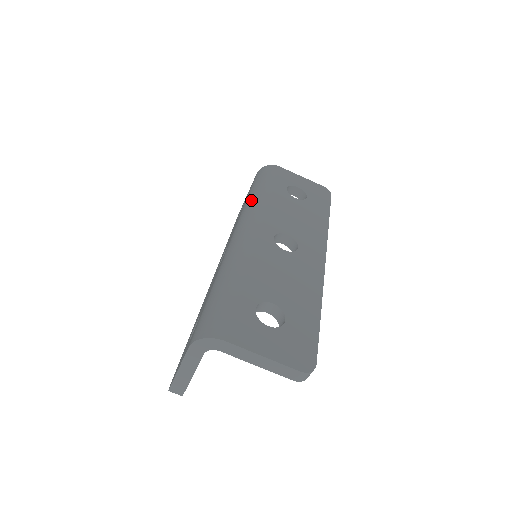
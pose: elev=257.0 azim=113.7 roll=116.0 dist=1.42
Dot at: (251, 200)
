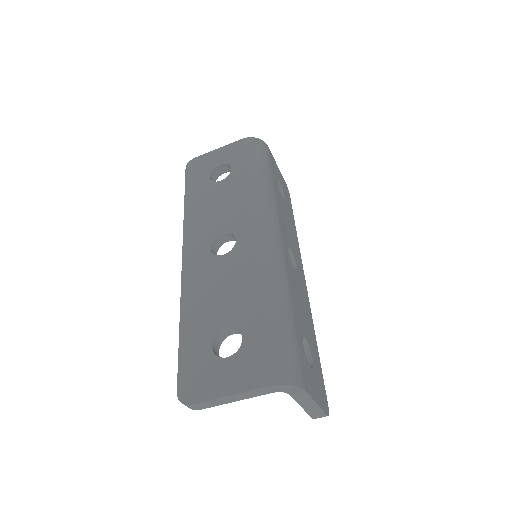
Dot at: (262, 188)
